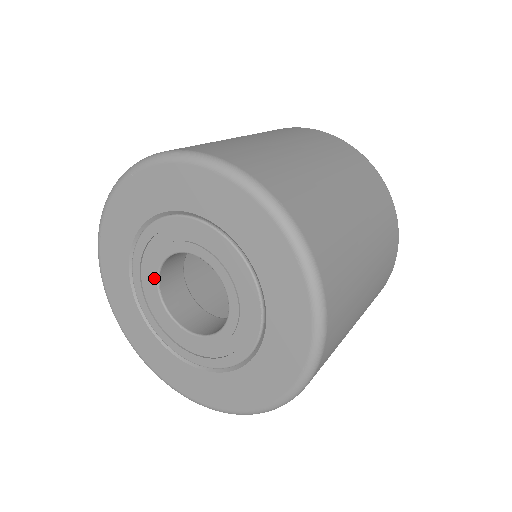
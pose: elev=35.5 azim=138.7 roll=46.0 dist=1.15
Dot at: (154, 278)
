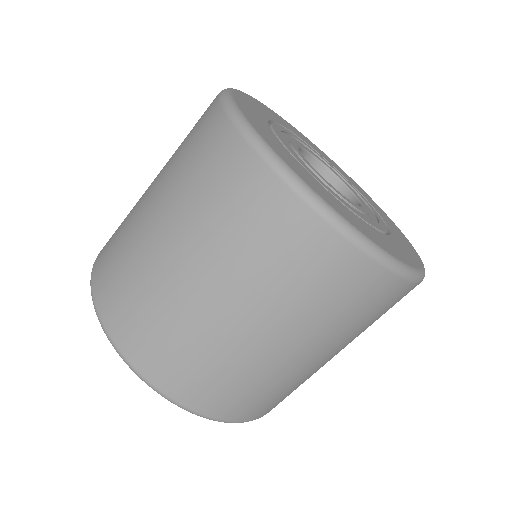
Dot at: occluded
